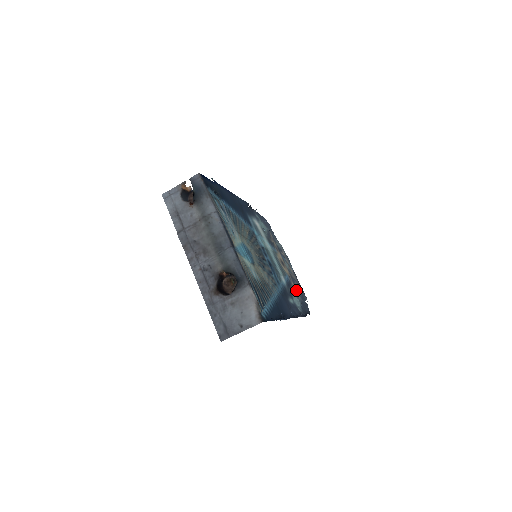
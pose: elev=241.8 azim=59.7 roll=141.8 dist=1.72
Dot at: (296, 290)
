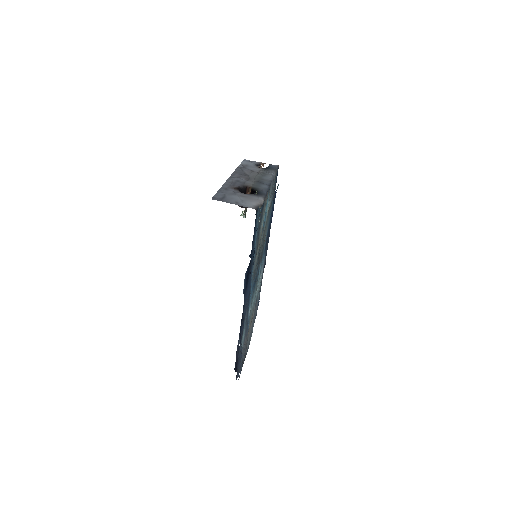
Dot at: occluded
